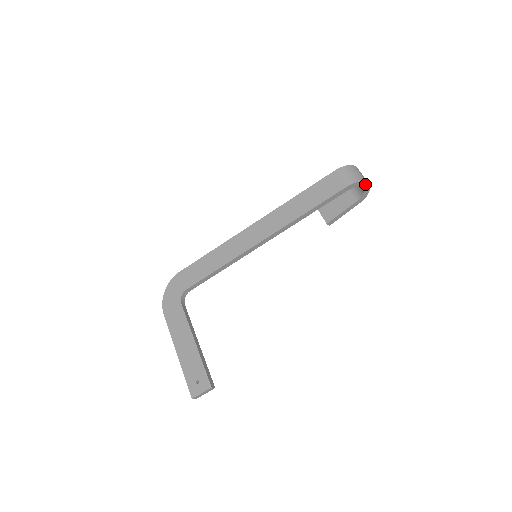
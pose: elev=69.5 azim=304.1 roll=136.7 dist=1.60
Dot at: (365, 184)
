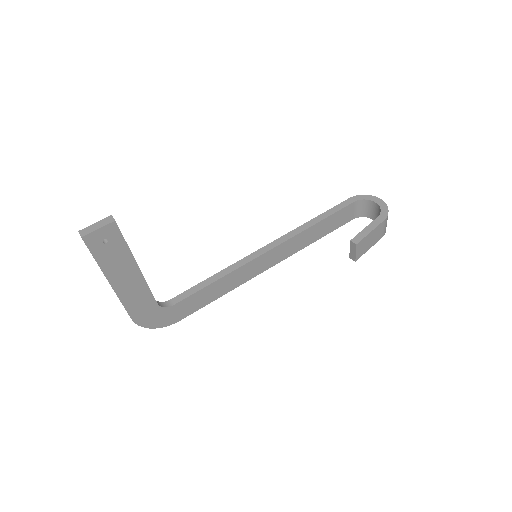
Dot at: (374, 199)
